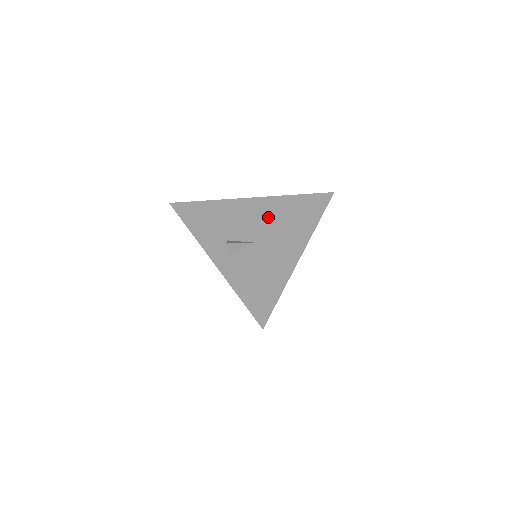
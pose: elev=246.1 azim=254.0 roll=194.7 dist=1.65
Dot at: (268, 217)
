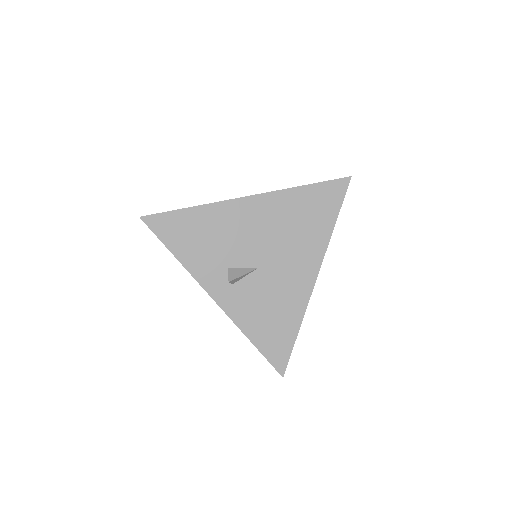
Dot at: (272, 227)
